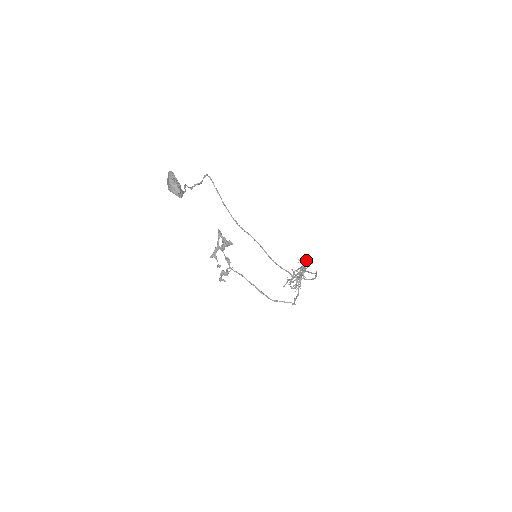
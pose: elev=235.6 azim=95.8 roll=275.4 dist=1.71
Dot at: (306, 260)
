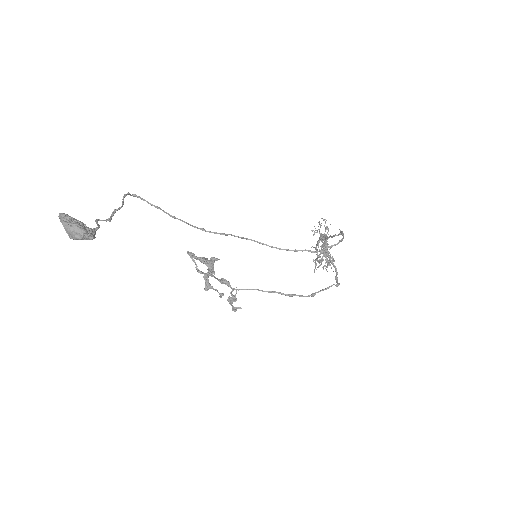
Dot at: (320, 225)
